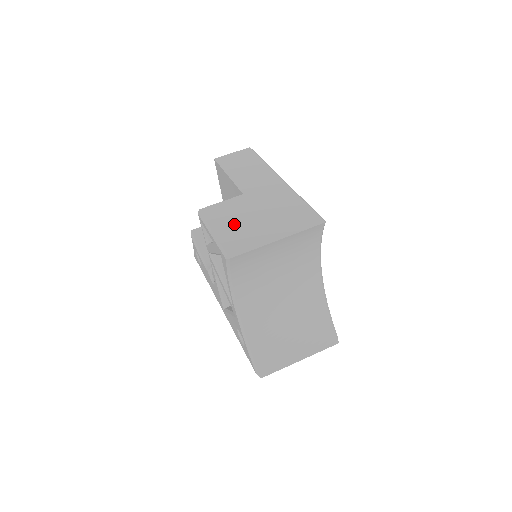
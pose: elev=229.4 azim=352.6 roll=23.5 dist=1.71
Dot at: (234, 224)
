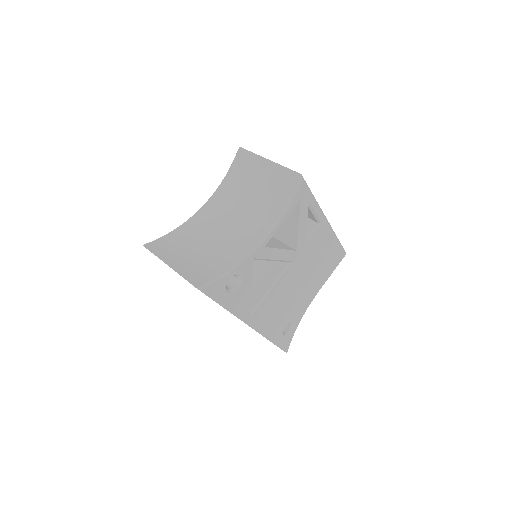
Dot at: occluded
